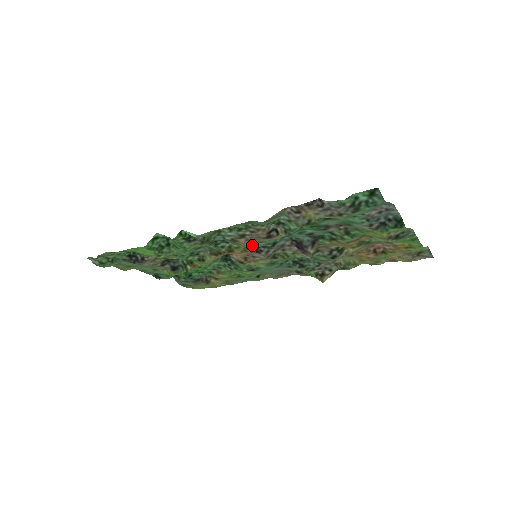
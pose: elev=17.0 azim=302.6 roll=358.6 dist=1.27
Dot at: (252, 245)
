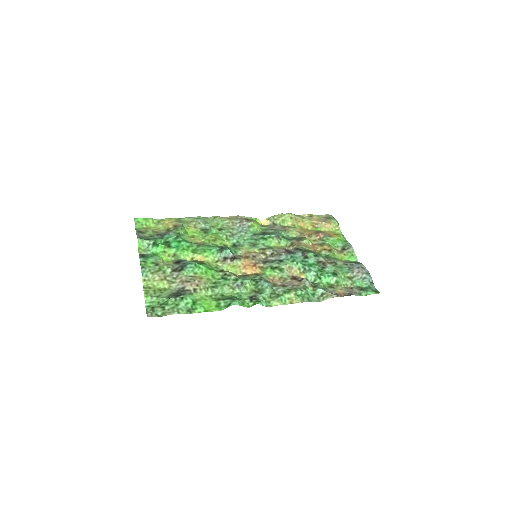
Dot at: (269, 266)
